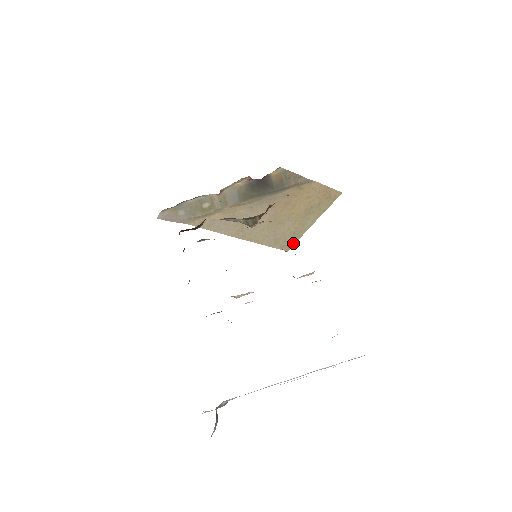
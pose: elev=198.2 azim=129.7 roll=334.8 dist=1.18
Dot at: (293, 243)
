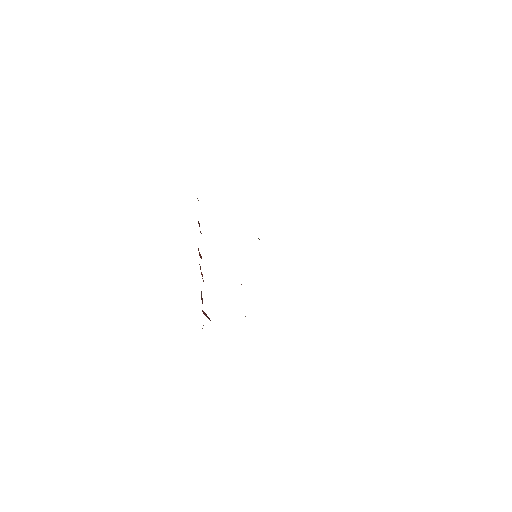
Dot at: occluded
